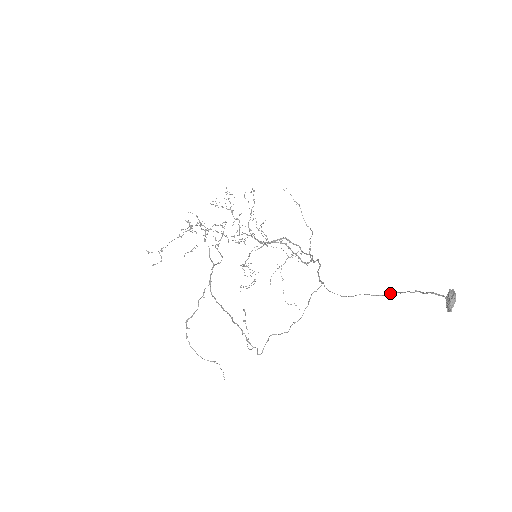
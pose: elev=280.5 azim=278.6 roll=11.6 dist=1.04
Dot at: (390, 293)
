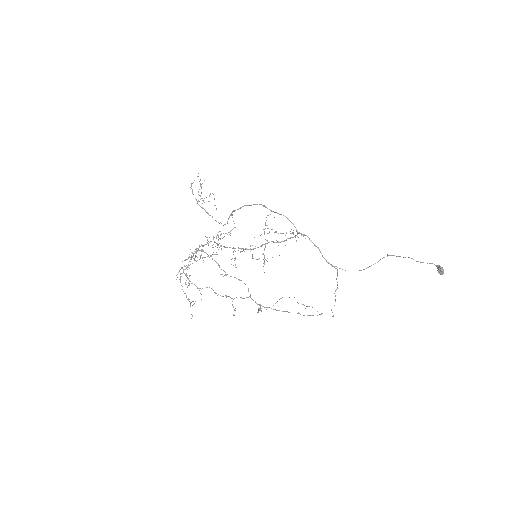
Dot at: occluded
